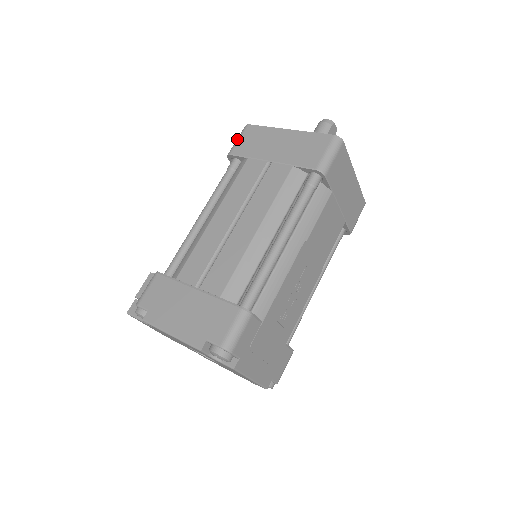
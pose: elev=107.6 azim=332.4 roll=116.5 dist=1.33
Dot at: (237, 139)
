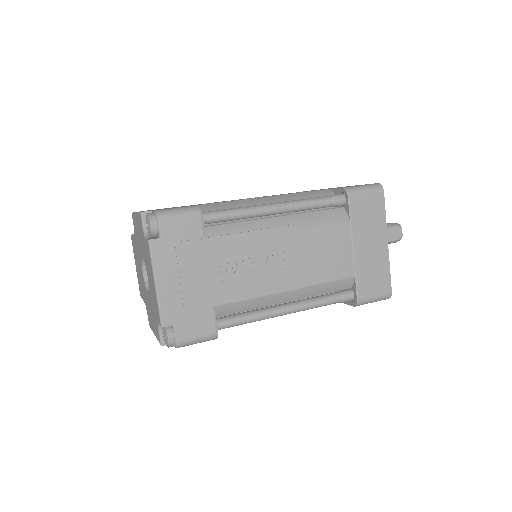
Dot at: occluded
